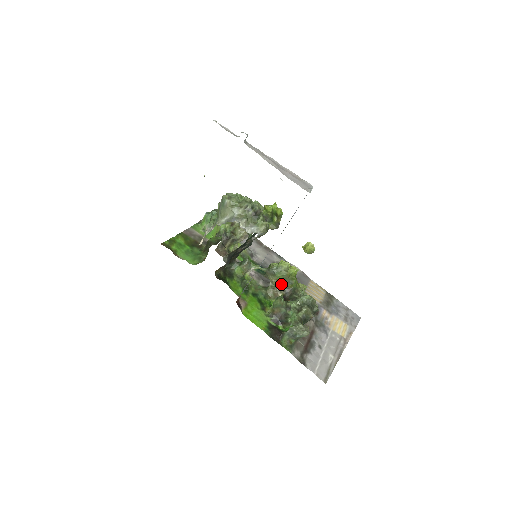
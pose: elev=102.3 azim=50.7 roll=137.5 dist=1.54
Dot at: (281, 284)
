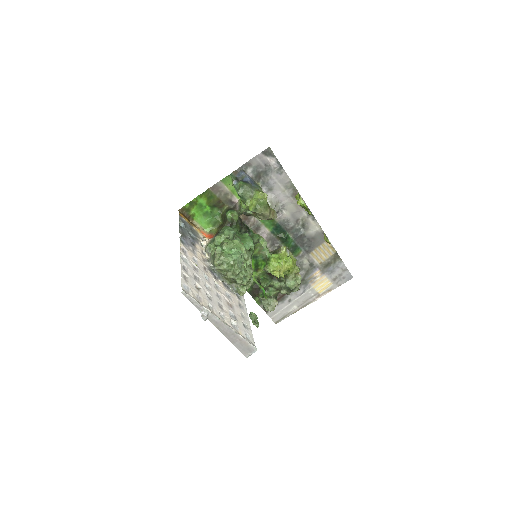
Dot at: occluded
